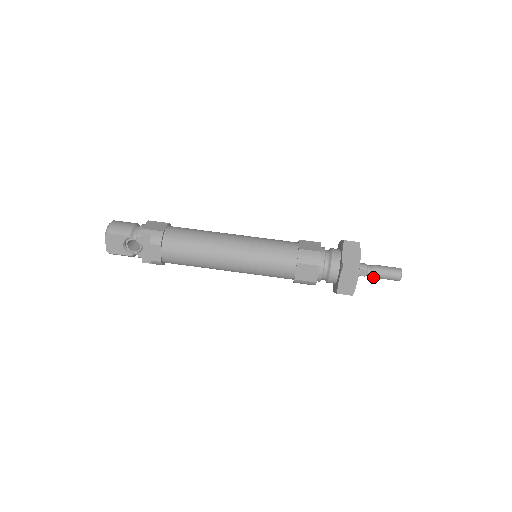
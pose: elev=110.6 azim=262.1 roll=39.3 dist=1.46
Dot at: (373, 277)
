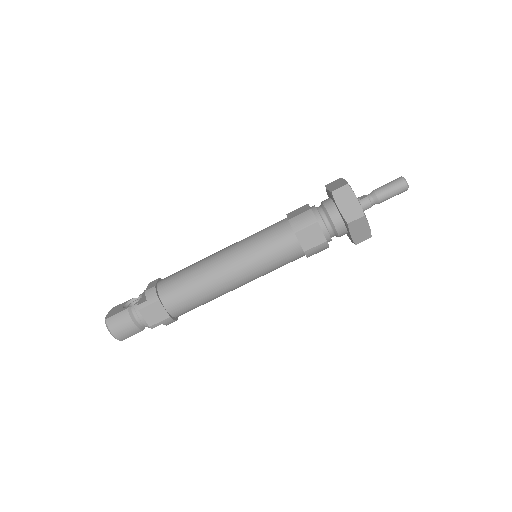
Dot at: occluded
